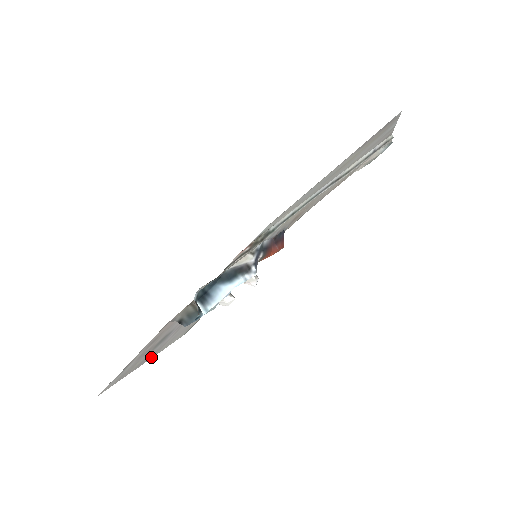
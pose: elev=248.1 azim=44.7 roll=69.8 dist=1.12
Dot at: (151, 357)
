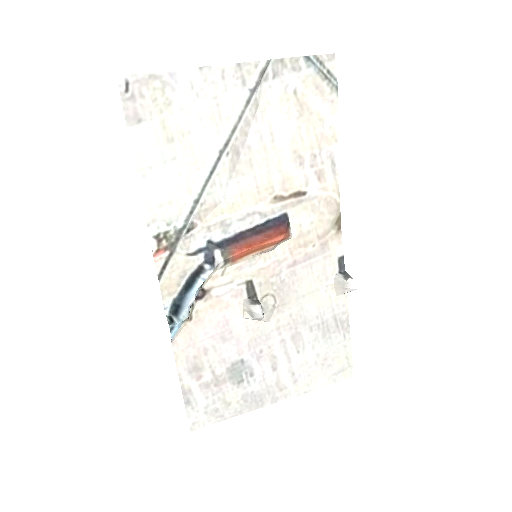
Dot at: (277, 399)
